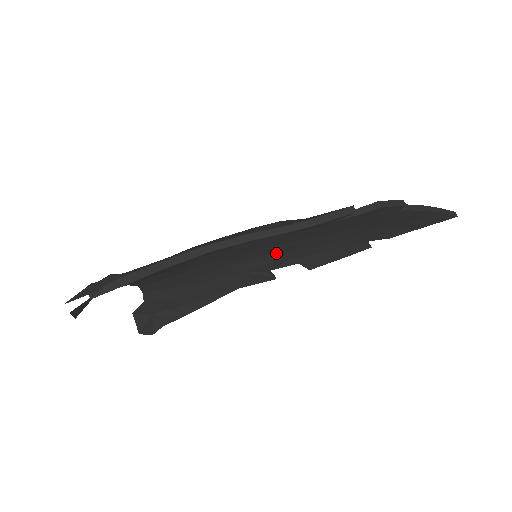
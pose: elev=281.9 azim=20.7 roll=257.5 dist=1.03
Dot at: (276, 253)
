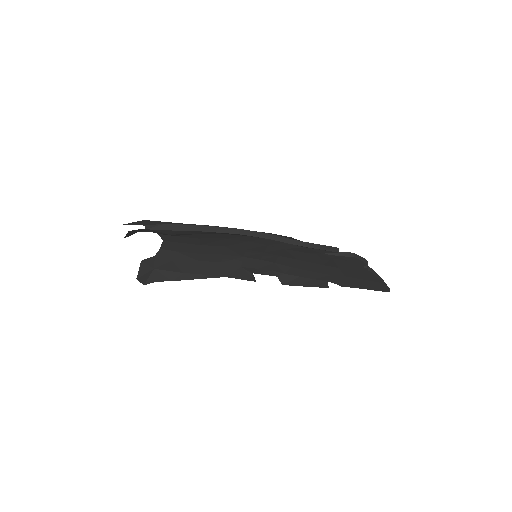
Dot at: (268, 261)
